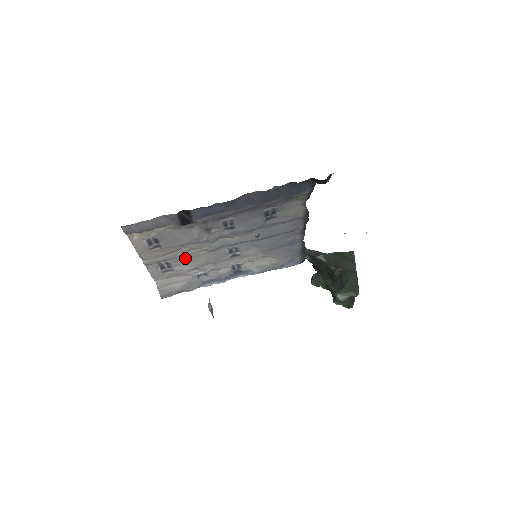
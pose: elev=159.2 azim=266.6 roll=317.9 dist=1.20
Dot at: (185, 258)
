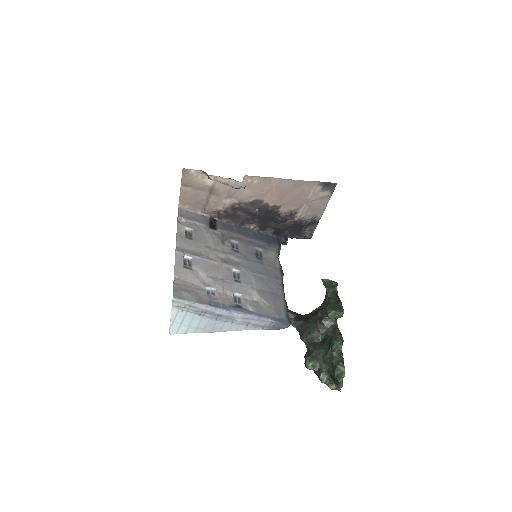
Dot at: (203, 261)
